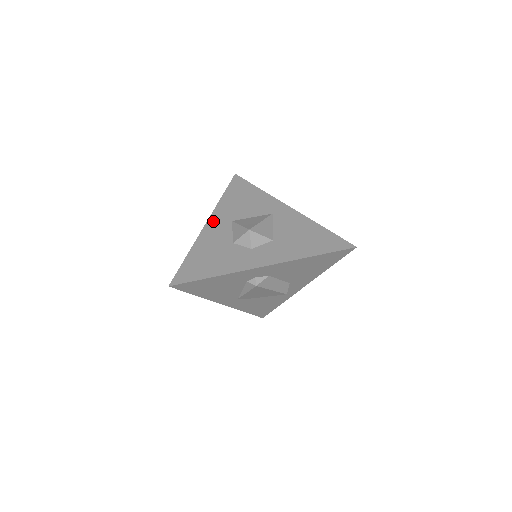
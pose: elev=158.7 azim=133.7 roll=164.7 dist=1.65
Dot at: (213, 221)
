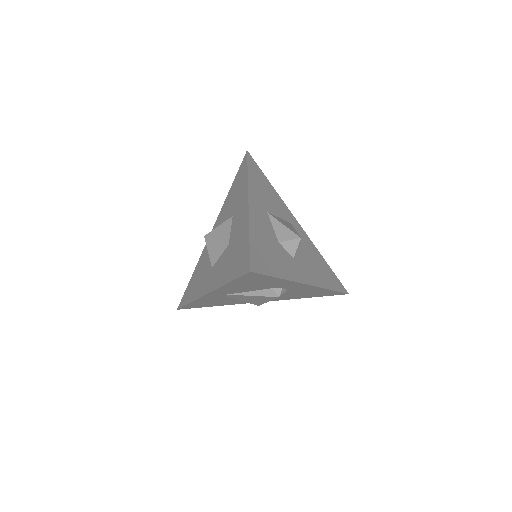
Dot at: (254, 202)
